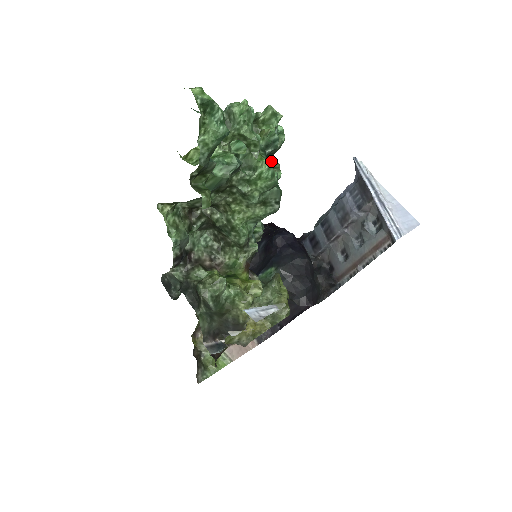
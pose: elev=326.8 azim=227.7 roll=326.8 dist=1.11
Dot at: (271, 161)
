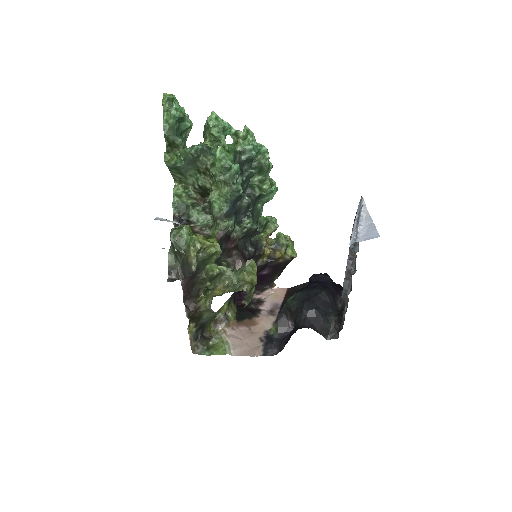
Dot at: (221, 147)
